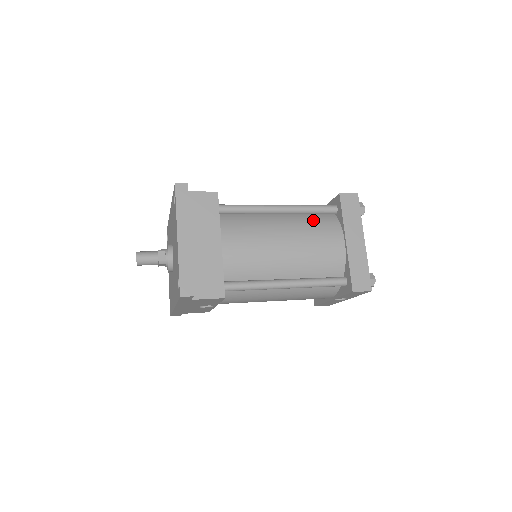
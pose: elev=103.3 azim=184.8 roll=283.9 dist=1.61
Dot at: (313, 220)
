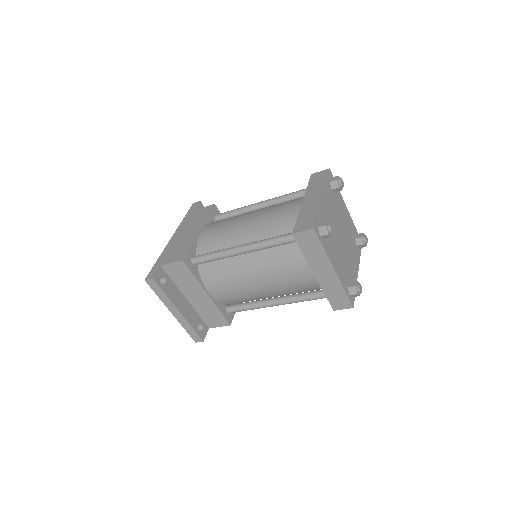
Dot at: (278, 254)
